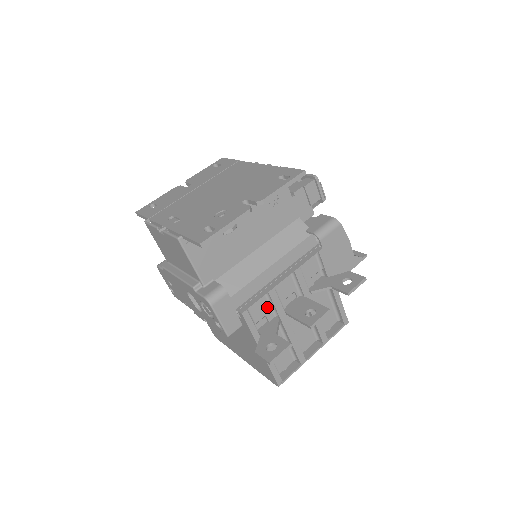
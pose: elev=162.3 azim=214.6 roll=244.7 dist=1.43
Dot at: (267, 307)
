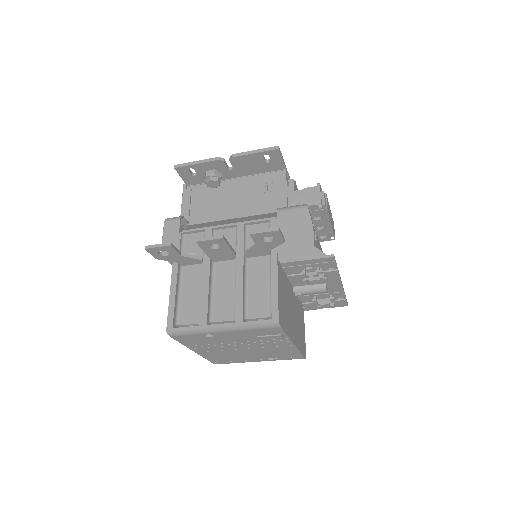
Dot at: occluded
